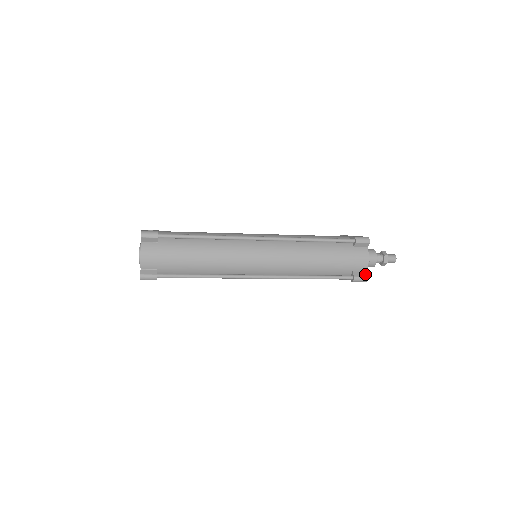
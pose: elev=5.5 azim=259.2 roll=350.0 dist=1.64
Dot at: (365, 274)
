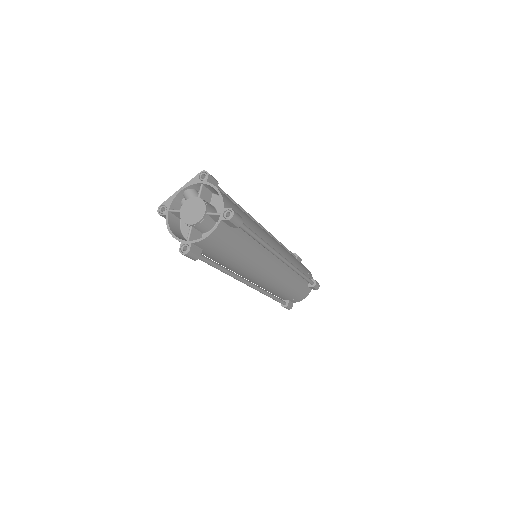
Dot at: occluded
